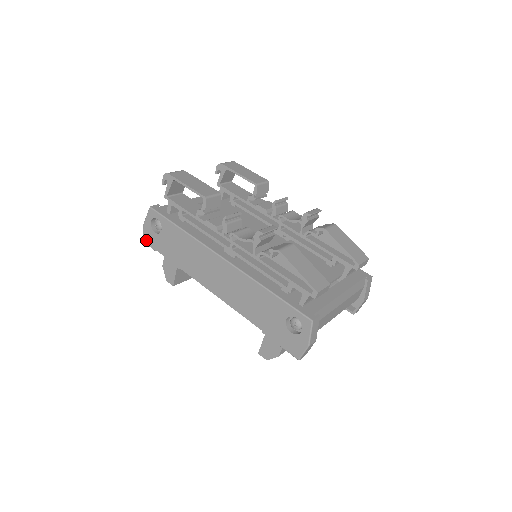
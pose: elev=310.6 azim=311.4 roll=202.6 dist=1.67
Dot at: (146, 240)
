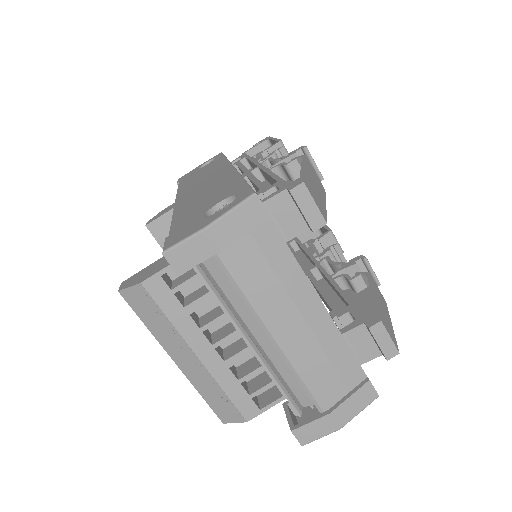
Dot at: (182, 177)
